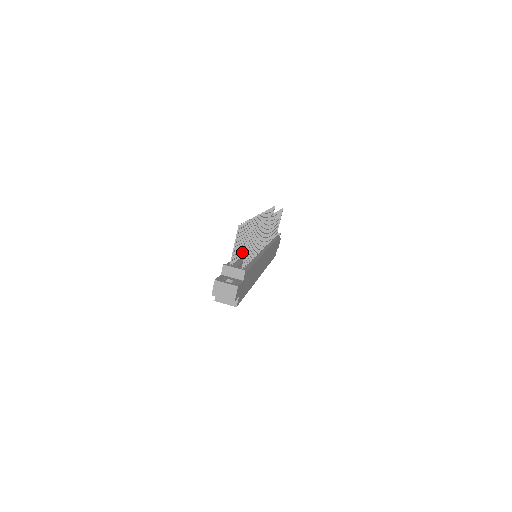
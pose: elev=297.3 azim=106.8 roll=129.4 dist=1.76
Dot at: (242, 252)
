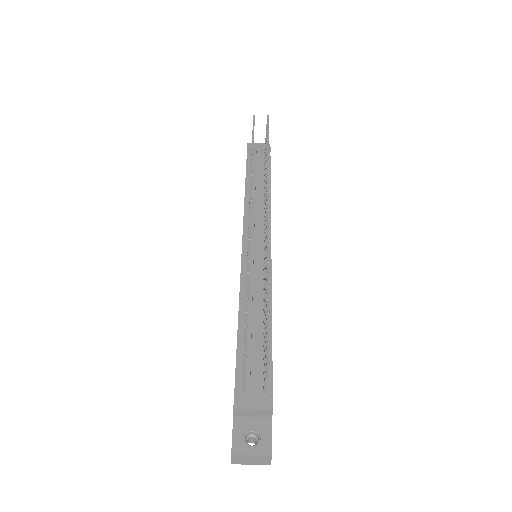
Dot at: occluded
